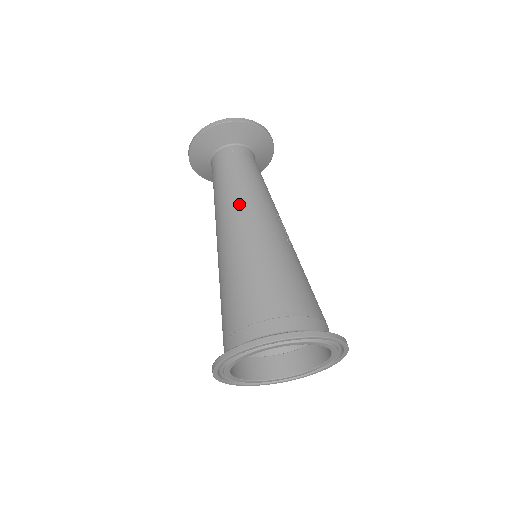
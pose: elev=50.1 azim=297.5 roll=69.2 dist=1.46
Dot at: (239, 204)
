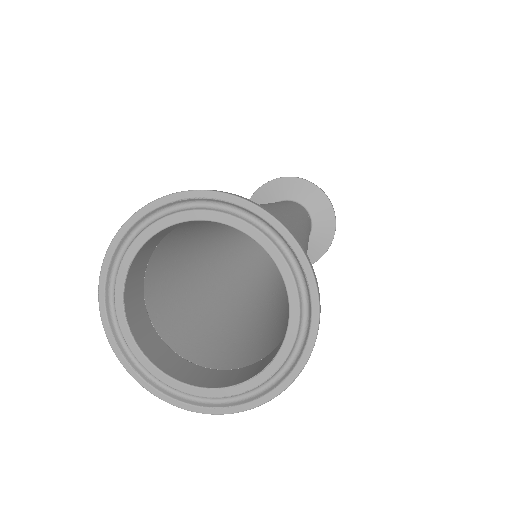
Dot at: (295, 214)
